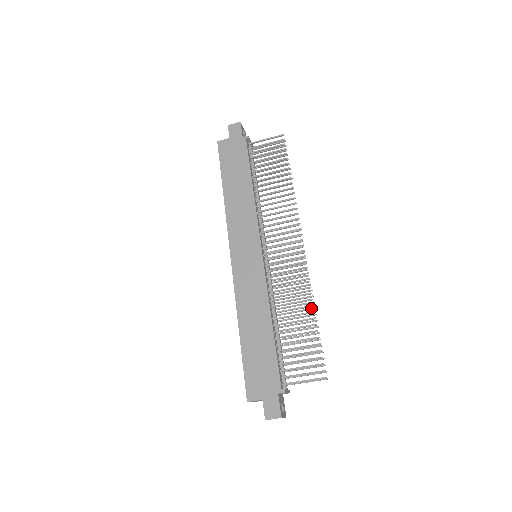
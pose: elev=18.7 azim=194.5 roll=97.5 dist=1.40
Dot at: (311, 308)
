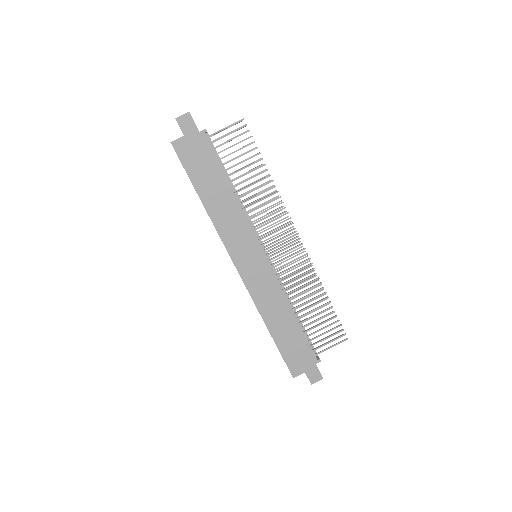
Dot at: (318, 286)
